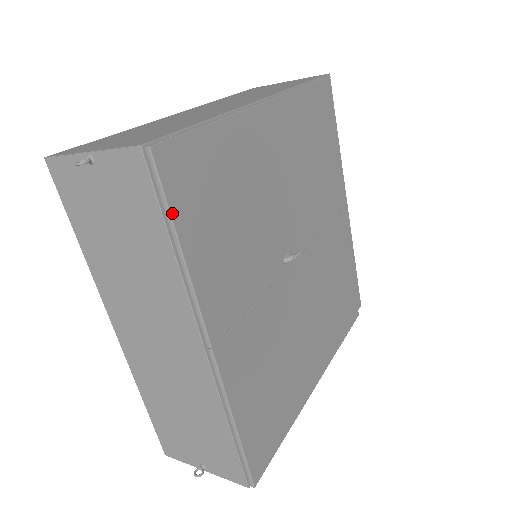
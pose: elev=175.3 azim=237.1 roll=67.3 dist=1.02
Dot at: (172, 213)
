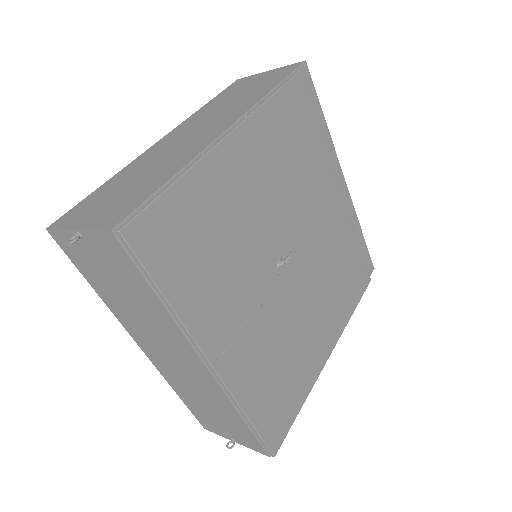
Dot at: (152, 276)
